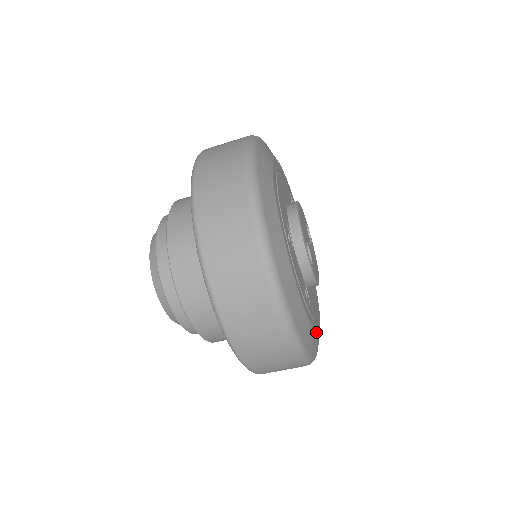
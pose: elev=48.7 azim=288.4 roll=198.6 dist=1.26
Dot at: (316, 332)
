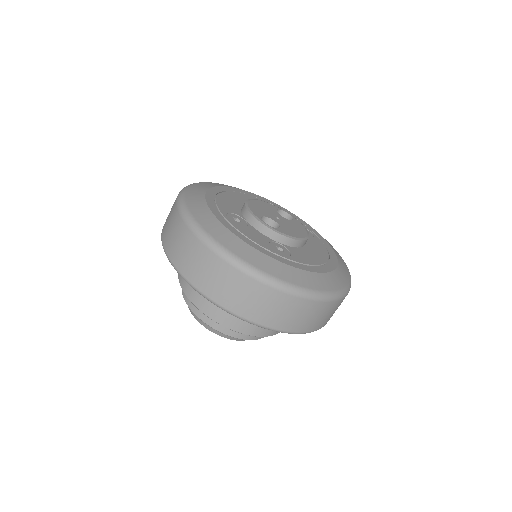
Dot at: (307, 271)
